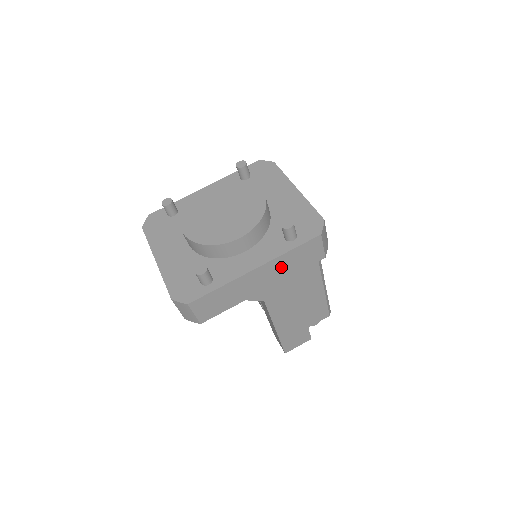
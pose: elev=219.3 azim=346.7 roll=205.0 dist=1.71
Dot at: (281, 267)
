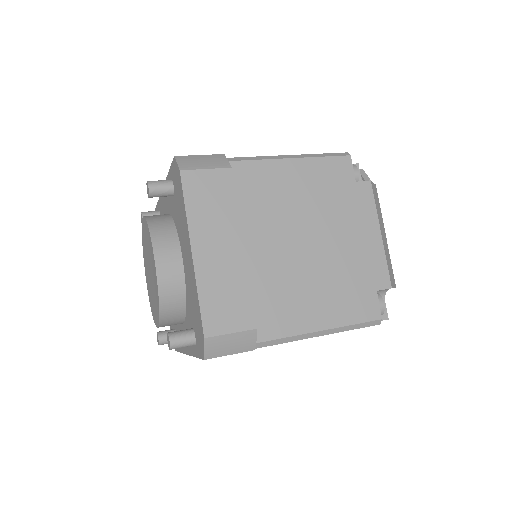
Dot at: occluded
